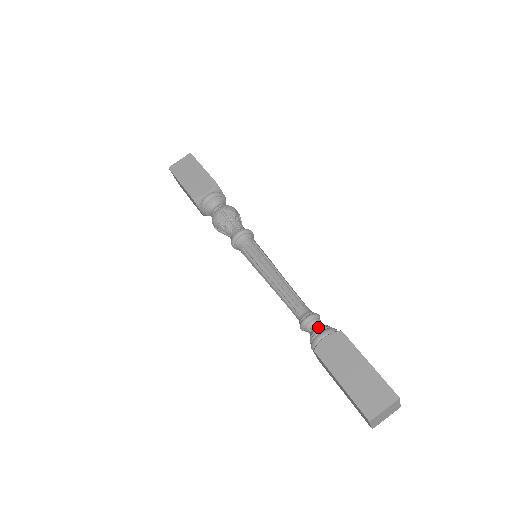
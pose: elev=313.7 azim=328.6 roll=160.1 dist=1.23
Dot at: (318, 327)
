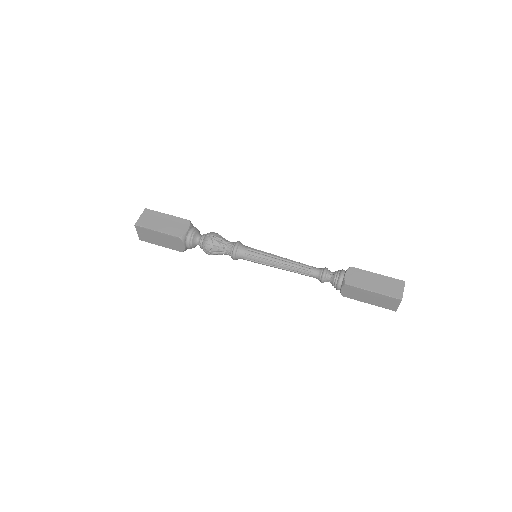
Dot at: (335, 273)
